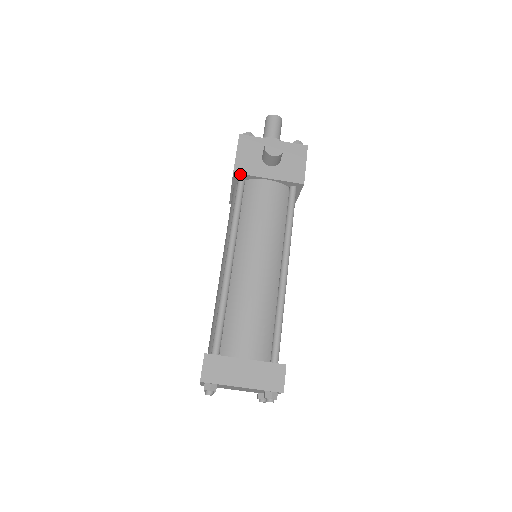
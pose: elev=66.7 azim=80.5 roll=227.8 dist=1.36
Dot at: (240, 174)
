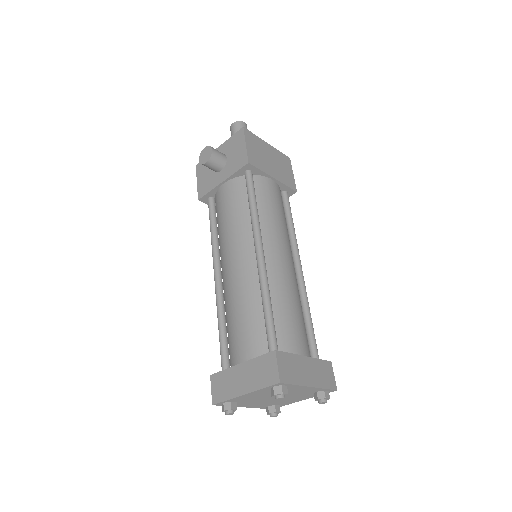
Dot at: (203, 197)
